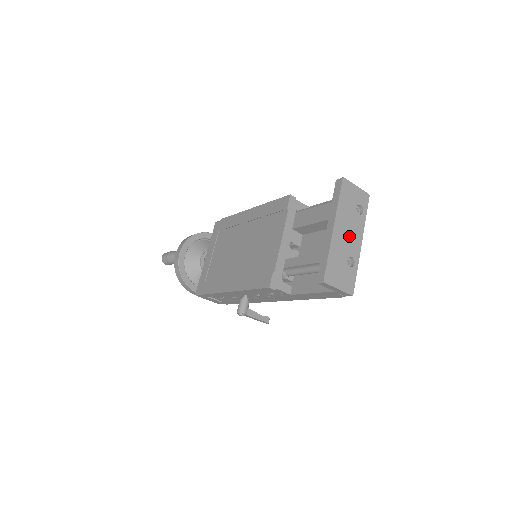
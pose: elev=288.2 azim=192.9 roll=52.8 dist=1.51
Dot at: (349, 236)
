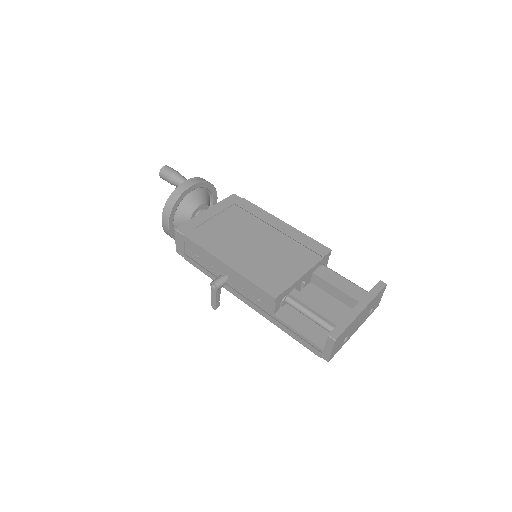
Dot at: (358, 322)
